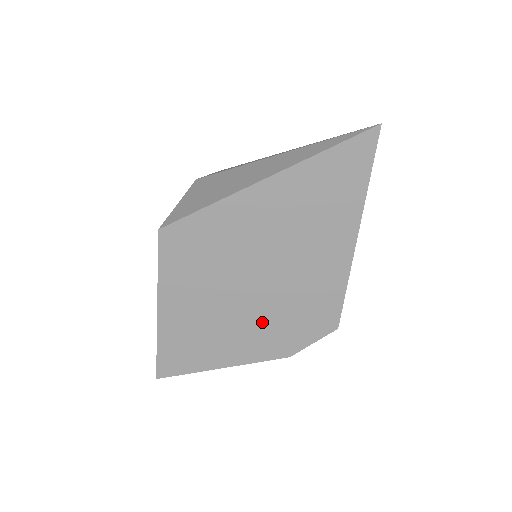
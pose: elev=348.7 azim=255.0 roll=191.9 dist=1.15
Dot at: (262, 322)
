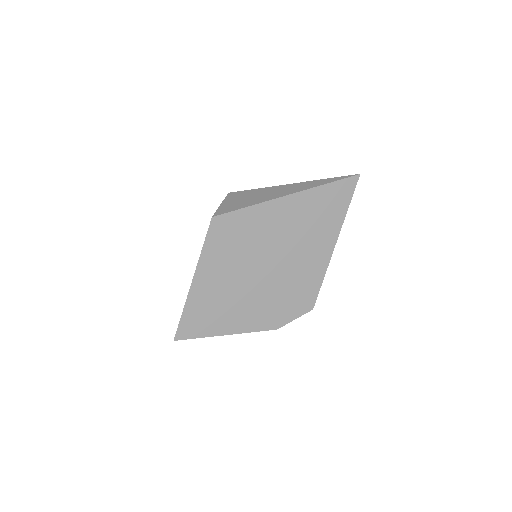
Dot at: (264, 299)
